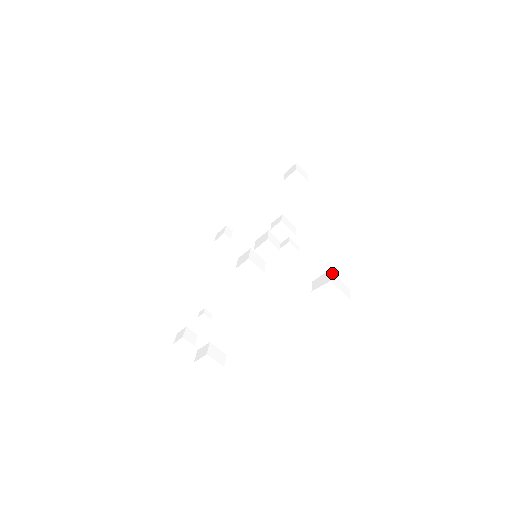
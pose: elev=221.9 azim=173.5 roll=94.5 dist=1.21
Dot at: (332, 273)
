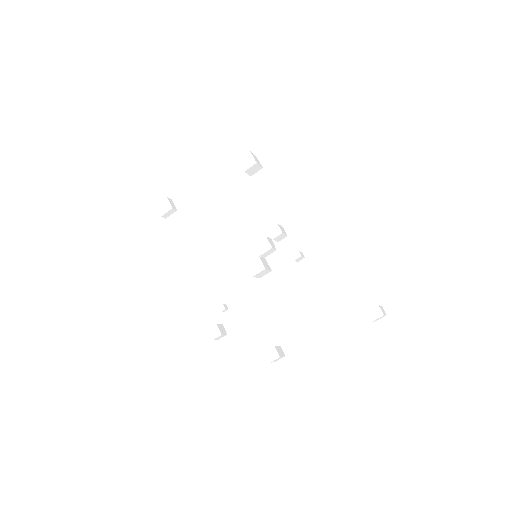
Dot at: (378, 306)
